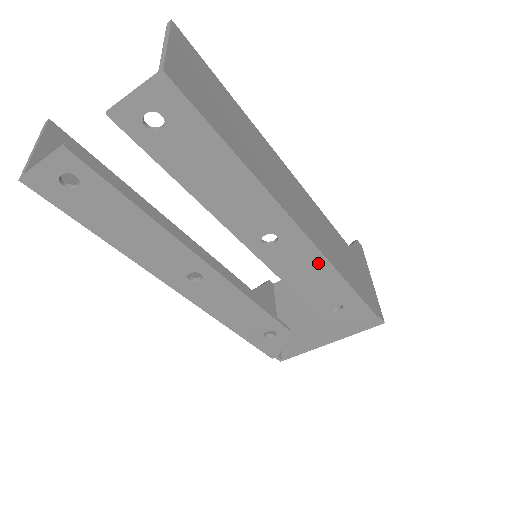
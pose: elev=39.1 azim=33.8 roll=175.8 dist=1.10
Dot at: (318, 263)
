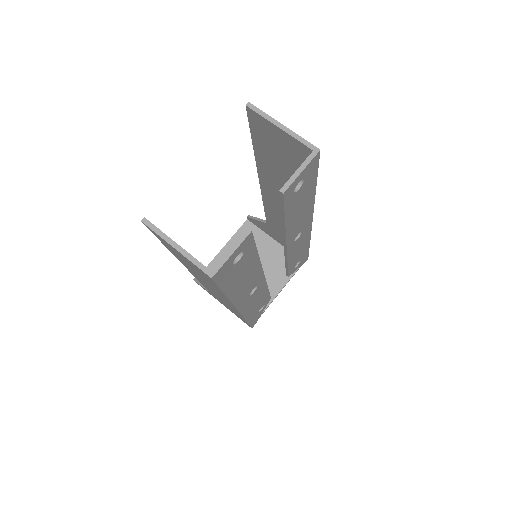
Dot at: (306, 239)
